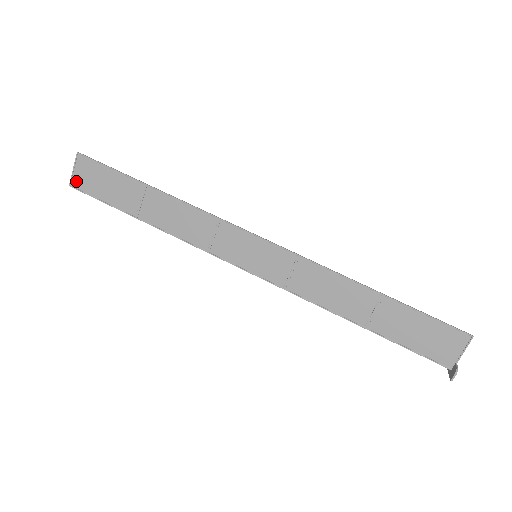
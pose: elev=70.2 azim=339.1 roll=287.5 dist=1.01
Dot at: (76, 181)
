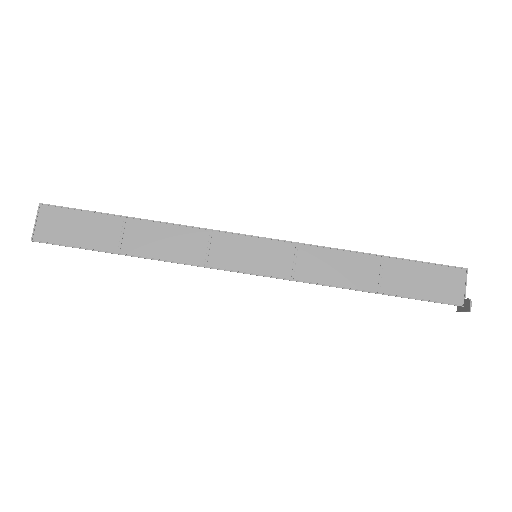
Dot at: (40, 234)
